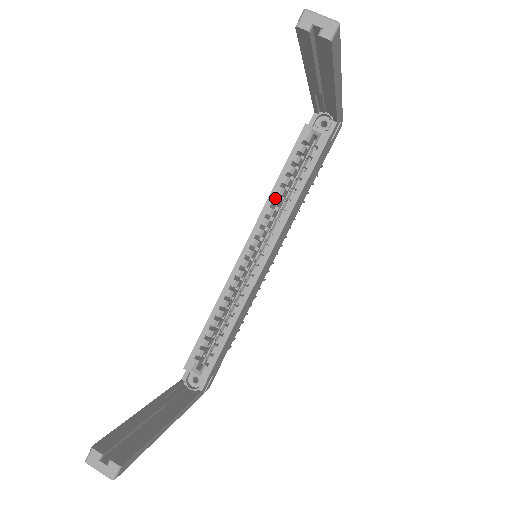
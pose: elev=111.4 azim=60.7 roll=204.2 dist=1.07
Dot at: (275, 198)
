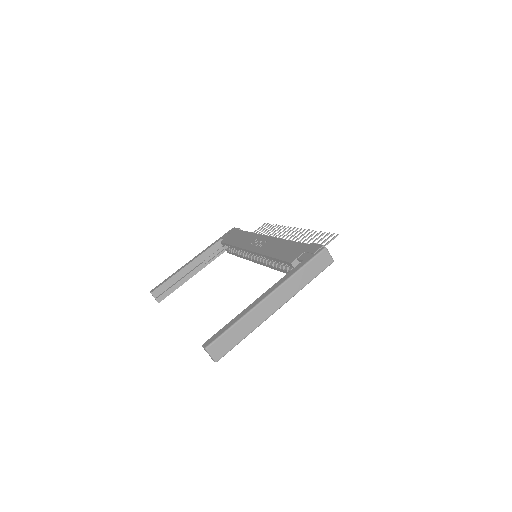
Dot at: (268, 259)
